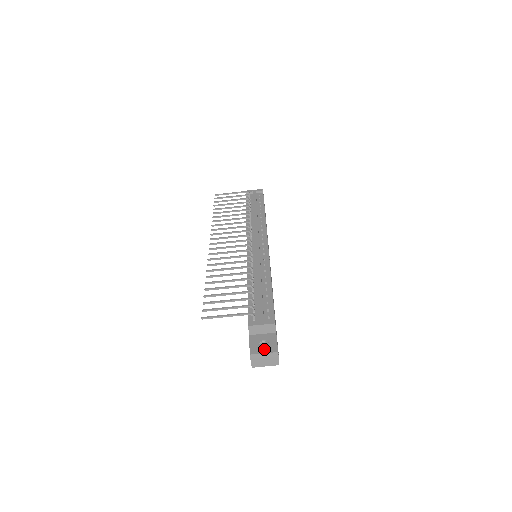
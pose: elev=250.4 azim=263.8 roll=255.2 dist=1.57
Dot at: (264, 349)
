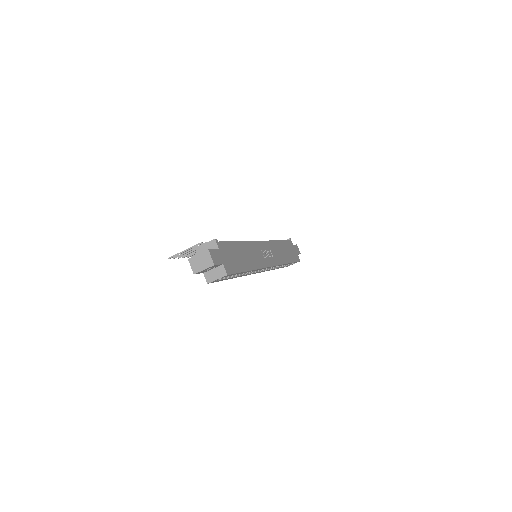
Dot at: (200, 253)
